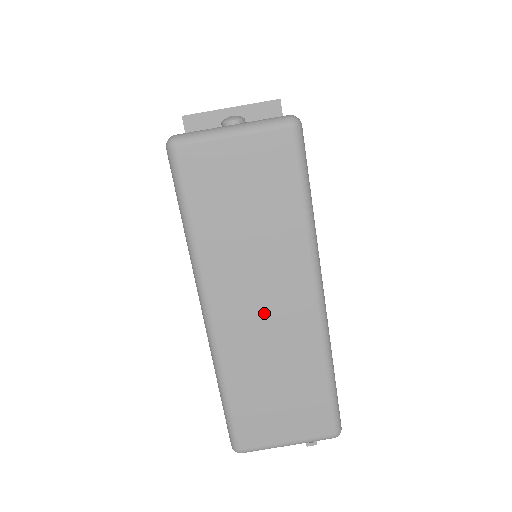
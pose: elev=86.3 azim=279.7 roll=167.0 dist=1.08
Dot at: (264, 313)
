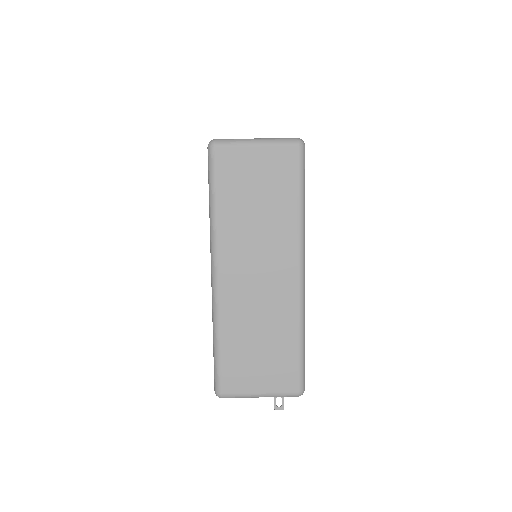
Dot at: (258, 280)
